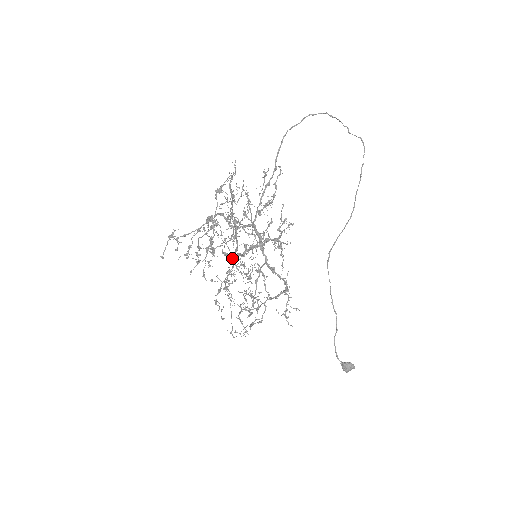
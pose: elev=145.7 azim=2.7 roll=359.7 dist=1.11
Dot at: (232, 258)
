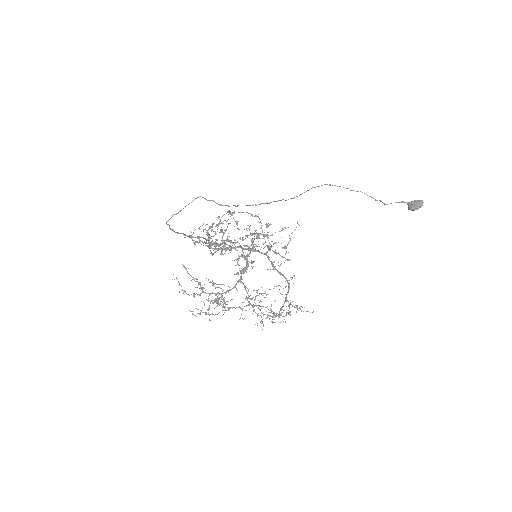
Dot at: occluded
